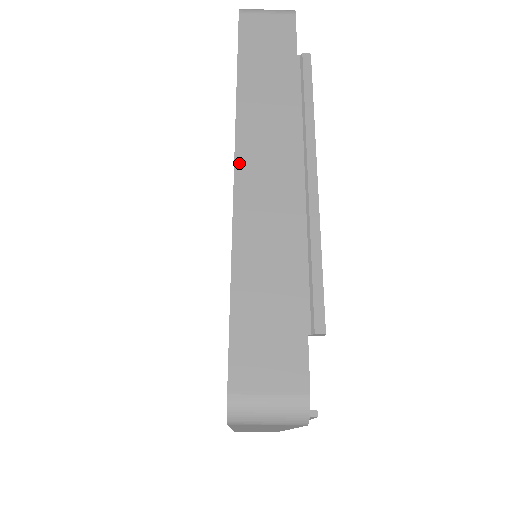
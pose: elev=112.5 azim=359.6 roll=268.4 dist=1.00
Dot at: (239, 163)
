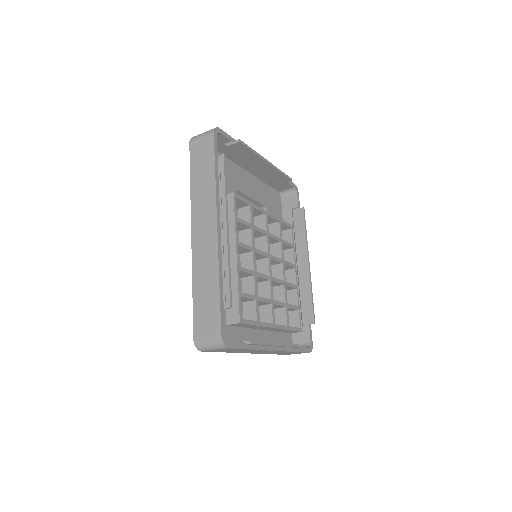
Dot at: (193, 232)
